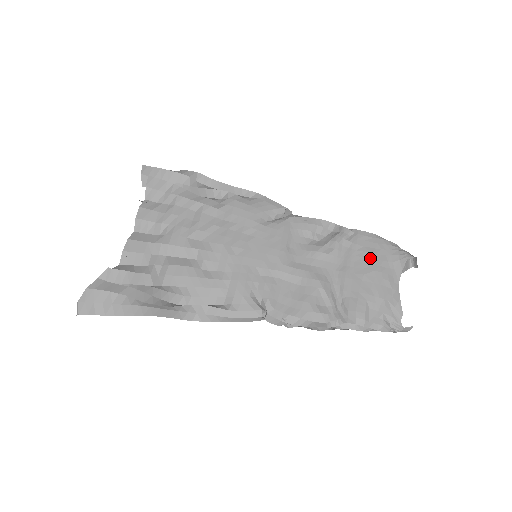
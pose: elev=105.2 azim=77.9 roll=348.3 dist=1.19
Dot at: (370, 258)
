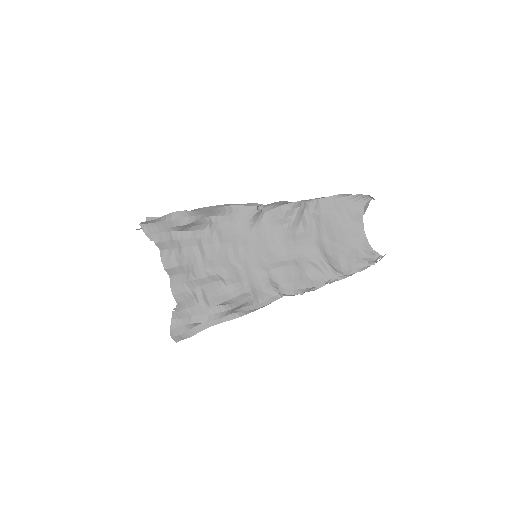
Dot at: (336, 221)
